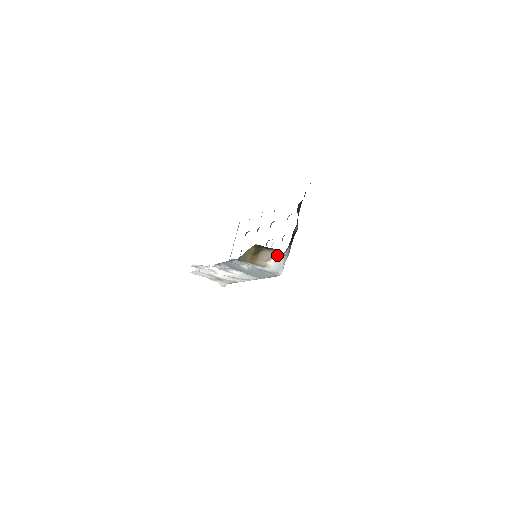
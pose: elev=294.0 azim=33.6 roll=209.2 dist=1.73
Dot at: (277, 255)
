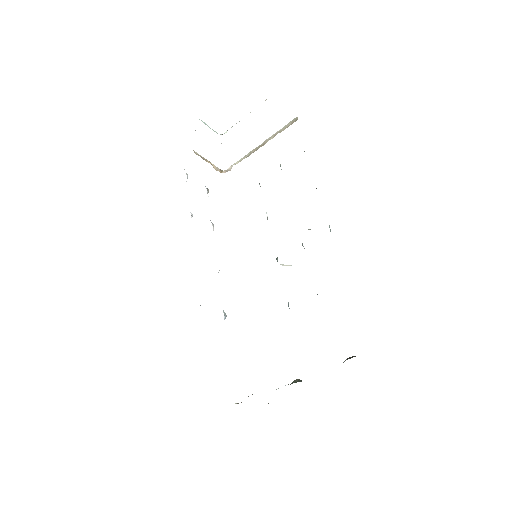
Dot at: occluded
